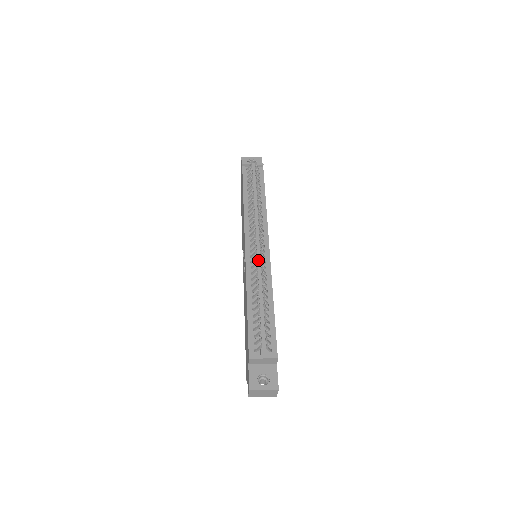
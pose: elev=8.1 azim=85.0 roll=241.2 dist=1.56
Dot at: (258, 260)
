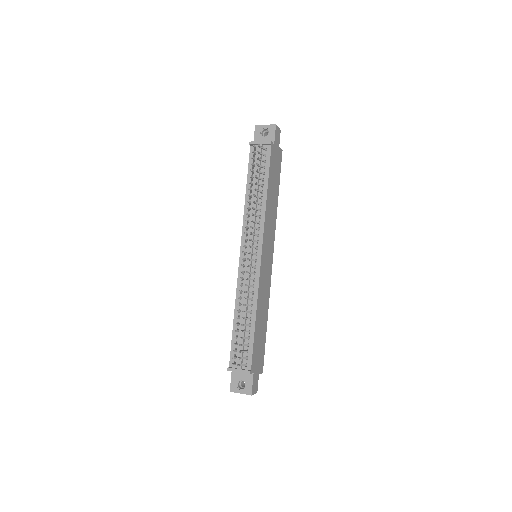
Dot at: occluded
